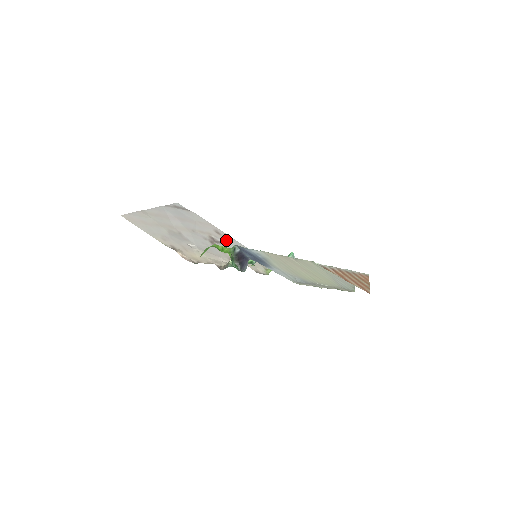
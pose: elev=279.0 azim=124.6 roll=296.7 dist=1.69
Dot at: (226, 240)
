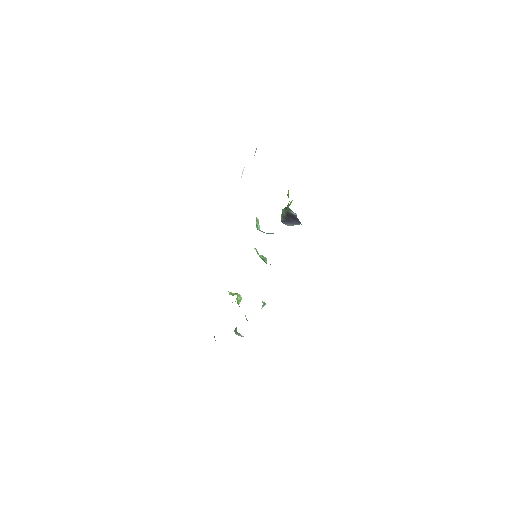
Dot at: occluded
